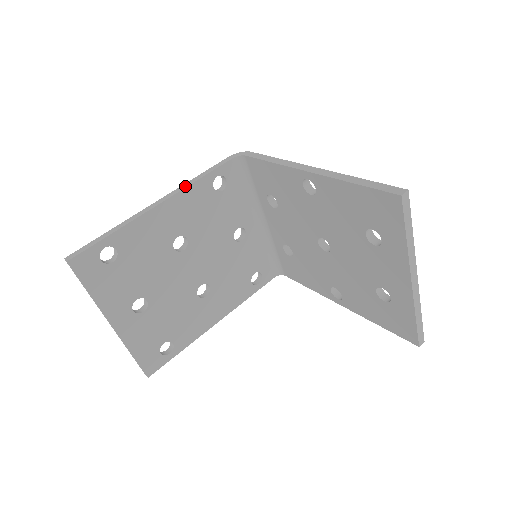
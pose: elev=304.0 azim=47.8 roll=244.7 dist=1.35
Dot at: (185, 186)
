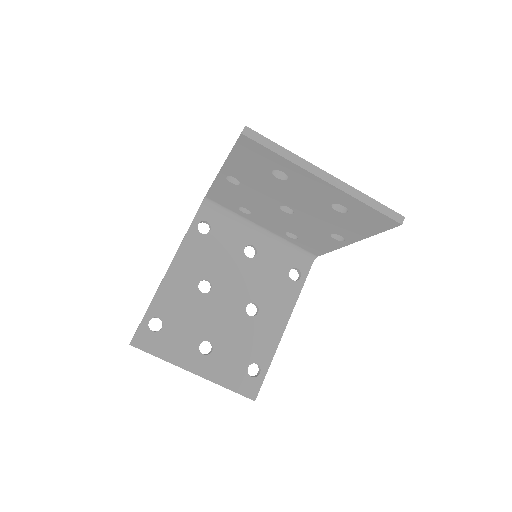
Dot at: (179, 246)
